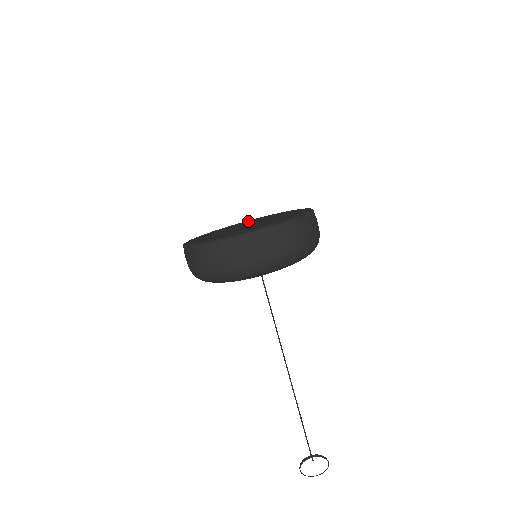
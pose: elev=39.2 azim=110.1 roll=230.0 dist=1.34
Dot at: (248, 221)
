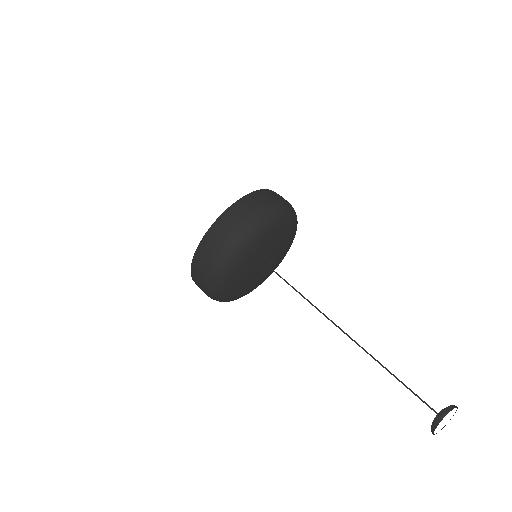
Dot at: occluded
